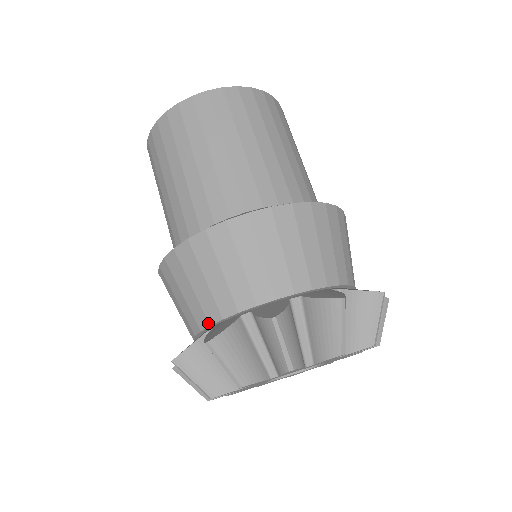
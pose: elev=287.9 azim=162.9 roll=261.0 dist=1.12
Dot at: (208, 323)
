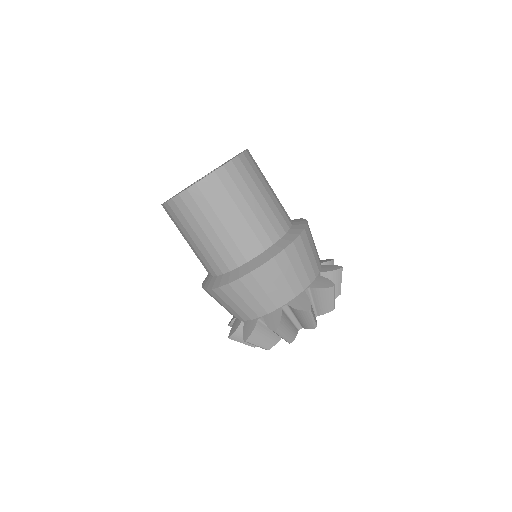
Dot at: (286, 302)
